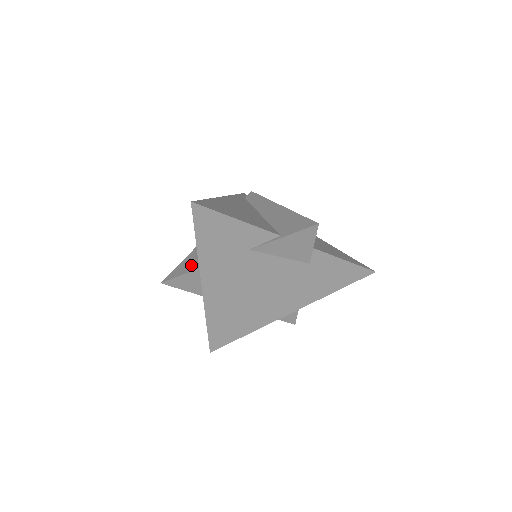
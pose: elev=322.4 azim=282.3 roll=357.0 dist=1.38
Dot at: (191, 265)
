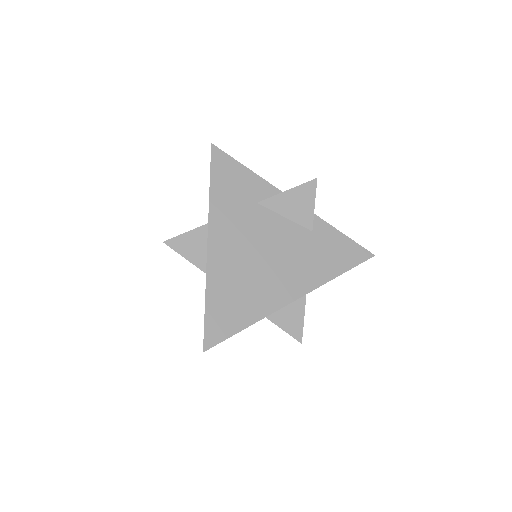
Dot at: occluded
